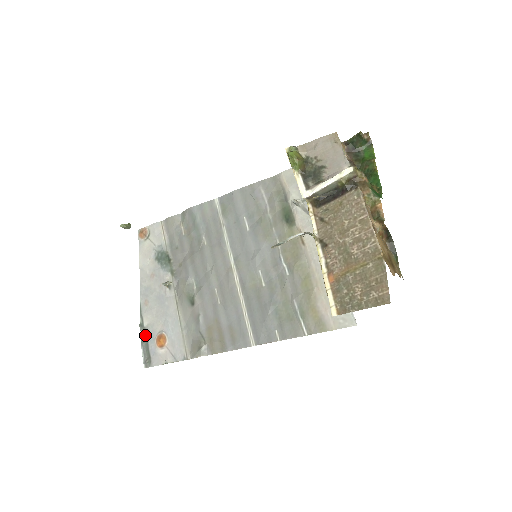
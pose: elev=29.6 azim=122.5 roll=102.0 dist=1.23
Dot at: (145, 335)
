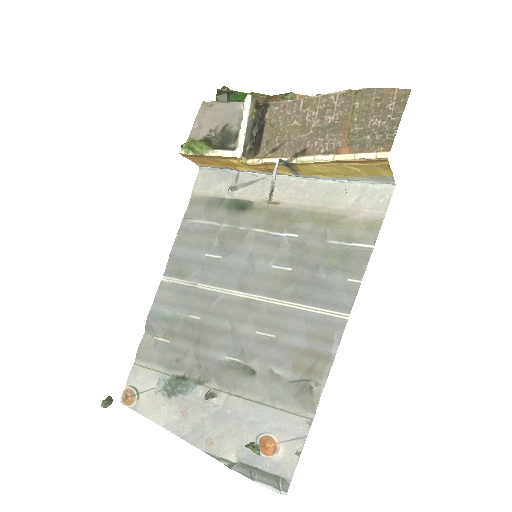
Dot at: (252, 449)
